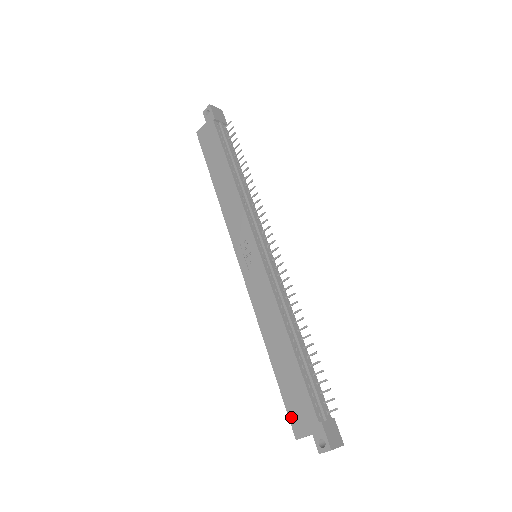
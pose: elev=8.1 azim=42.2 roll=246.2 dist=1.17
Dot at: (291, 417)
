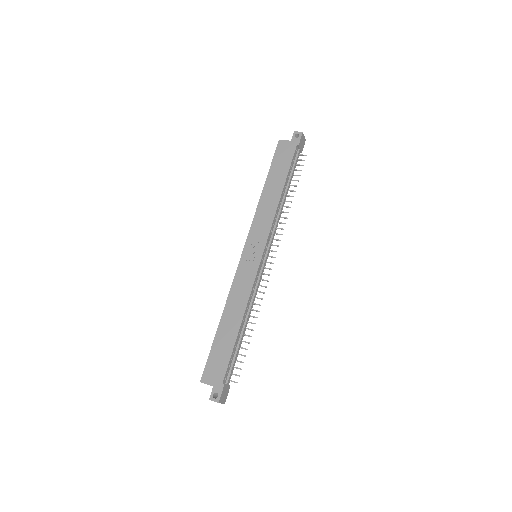
Dot at: (207, 367)
